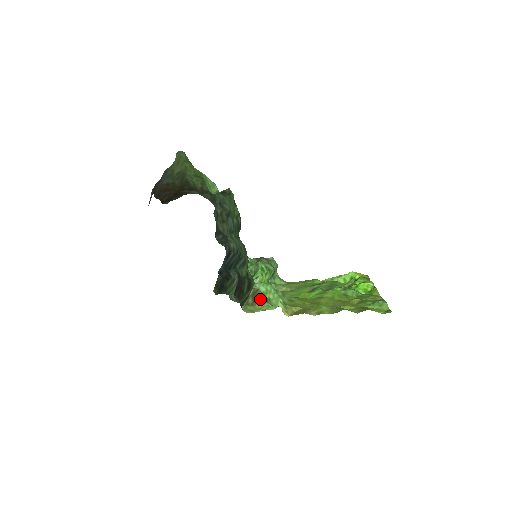
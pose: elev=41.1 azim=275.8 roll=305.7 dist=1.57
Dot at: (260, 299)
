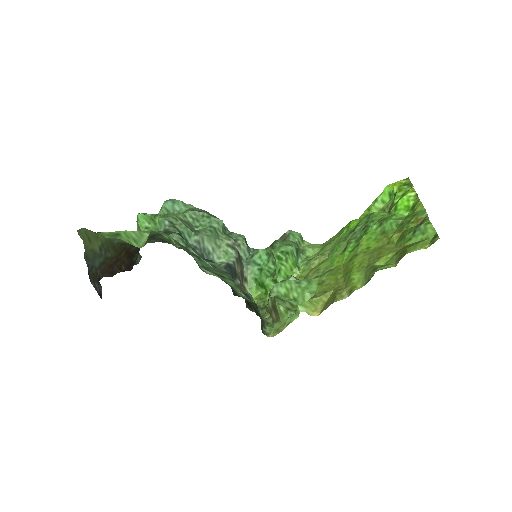
Dot at: (279, 311)
